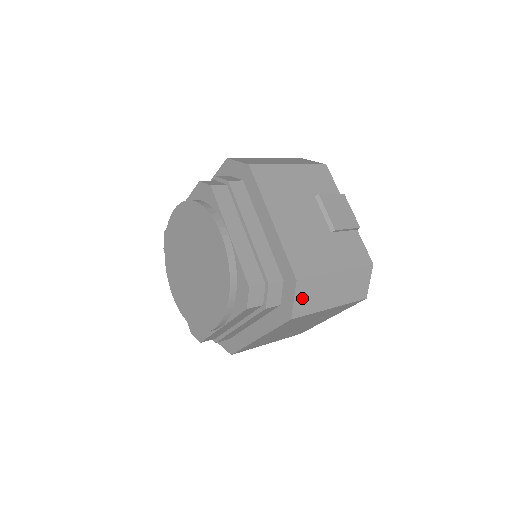
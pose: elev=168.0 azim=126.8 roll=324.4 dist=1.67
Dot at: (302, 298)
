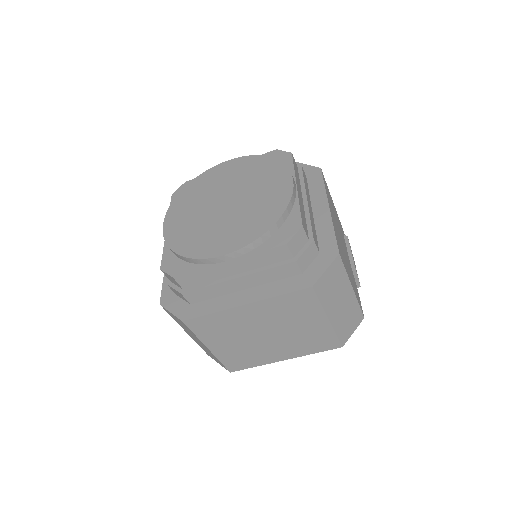
Dot at: (329, 277)
